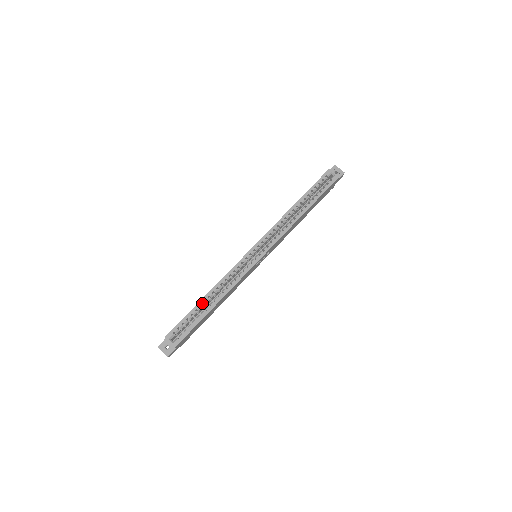
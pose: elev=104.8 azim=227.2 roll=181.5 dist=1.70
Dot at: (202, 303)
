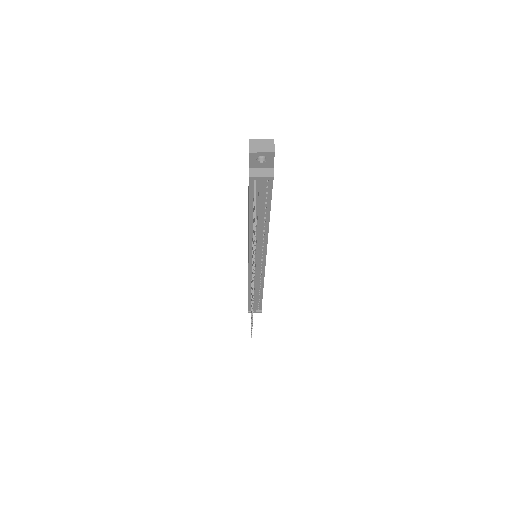
Dot at: occluded
